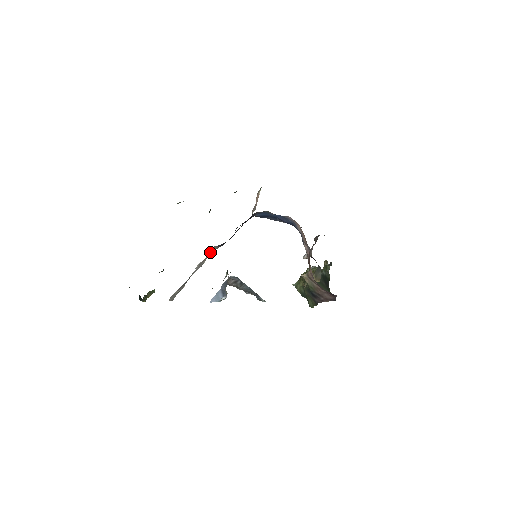
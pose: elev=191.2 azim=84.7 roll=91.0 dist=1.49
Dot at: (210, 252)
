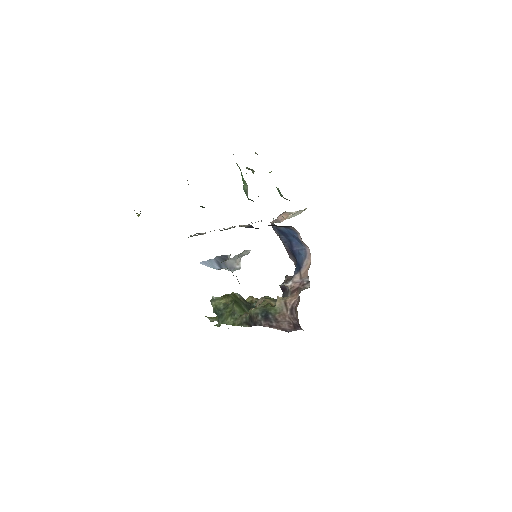
Dot at: (241, 225)
